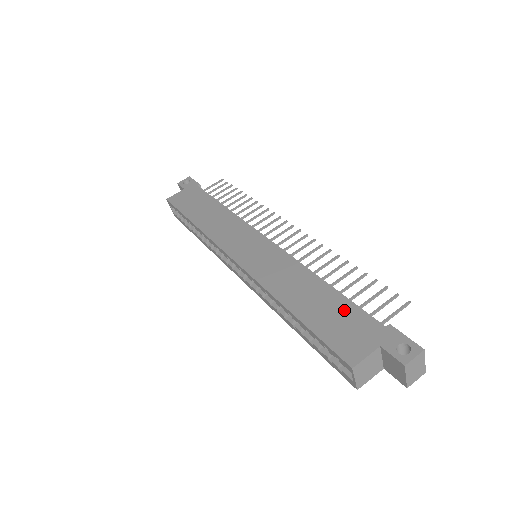
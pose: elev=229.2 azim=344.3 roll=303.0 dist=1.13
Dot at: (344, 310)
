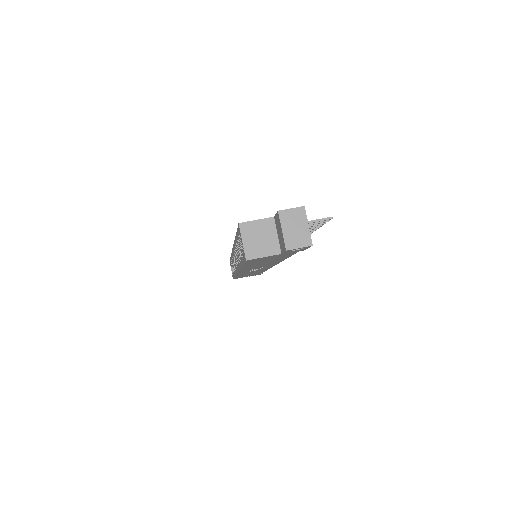
Dot at: occluded
